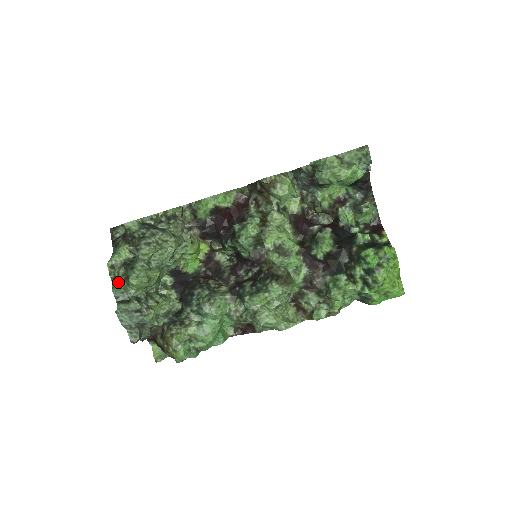
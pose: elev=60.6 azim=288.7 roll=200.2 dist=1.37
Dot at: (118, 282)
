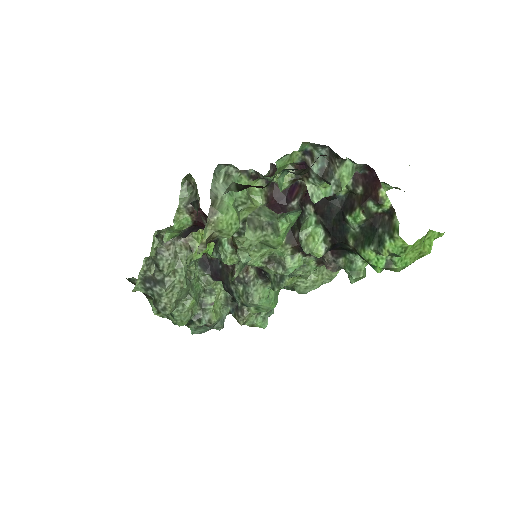
Dot at: (173, 321)
